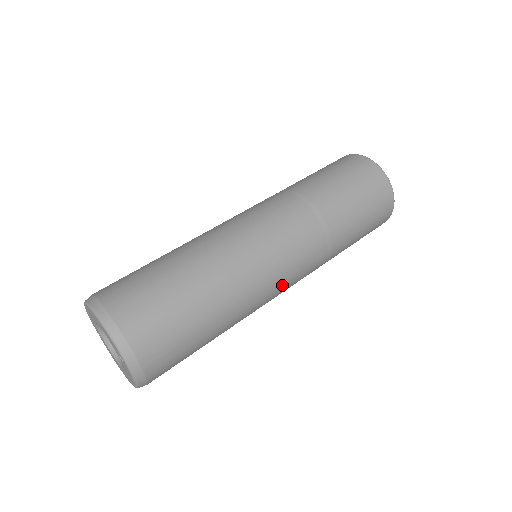
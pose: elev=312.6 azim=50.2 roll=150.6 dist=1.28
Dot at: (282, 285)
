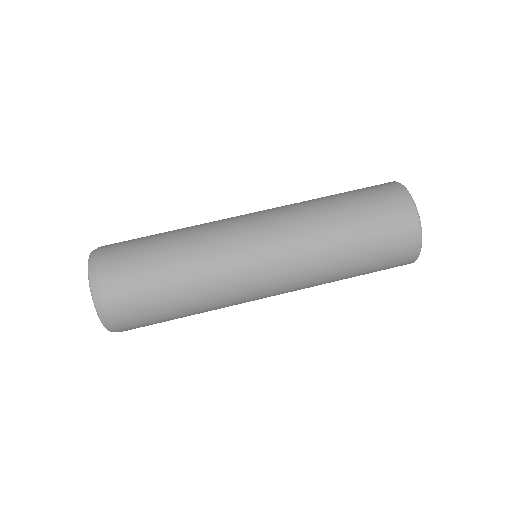
Dot at: occluded
